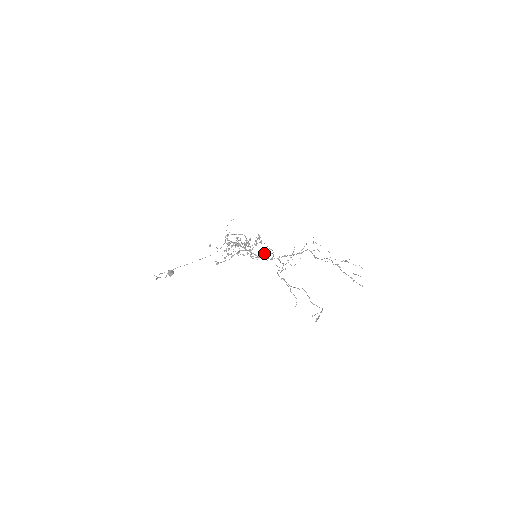
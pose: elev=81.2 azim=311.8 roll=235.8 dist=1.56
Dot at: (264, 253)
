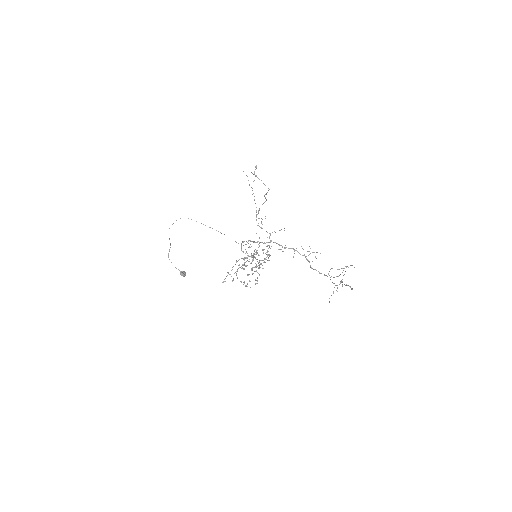
Dot at: occluded
